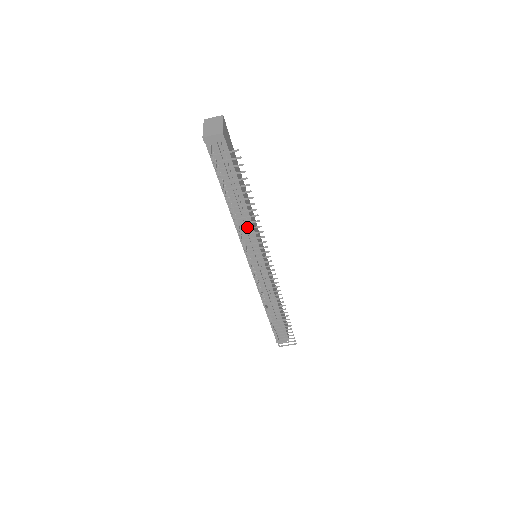
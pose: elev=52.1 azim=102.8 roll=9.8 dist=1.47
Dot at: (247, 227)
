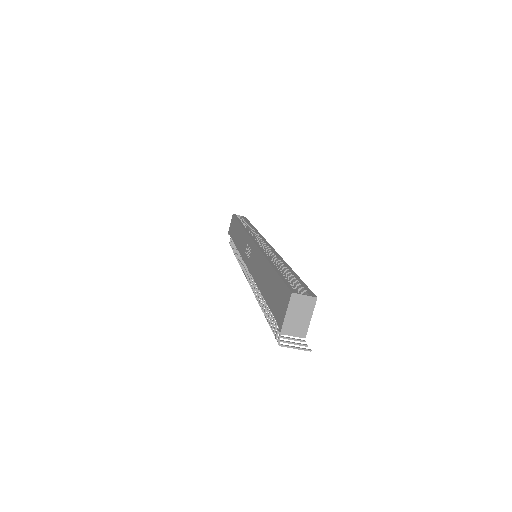
Dot at: occluded
